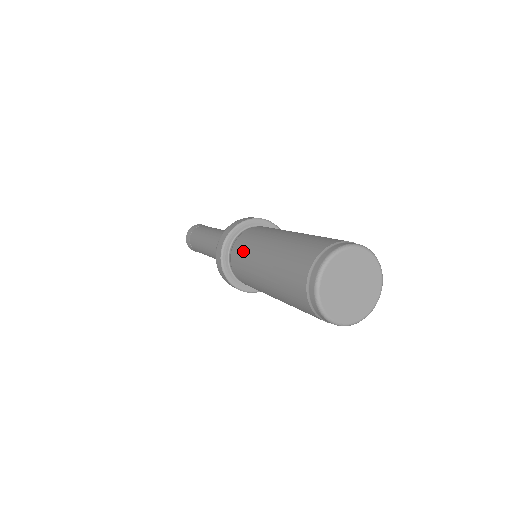
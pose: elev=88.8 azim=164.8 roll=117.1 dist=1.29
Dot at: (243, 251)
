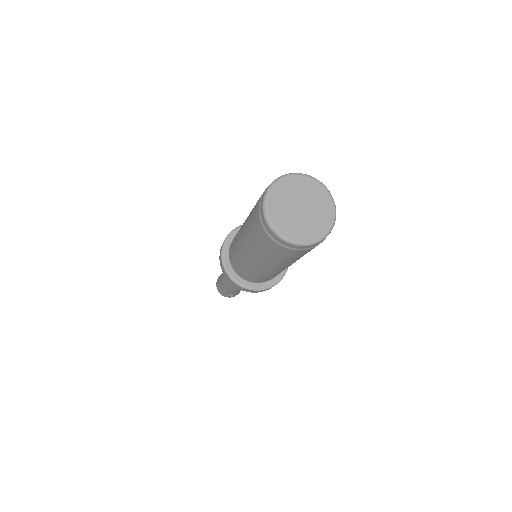
Dot at: occluded
